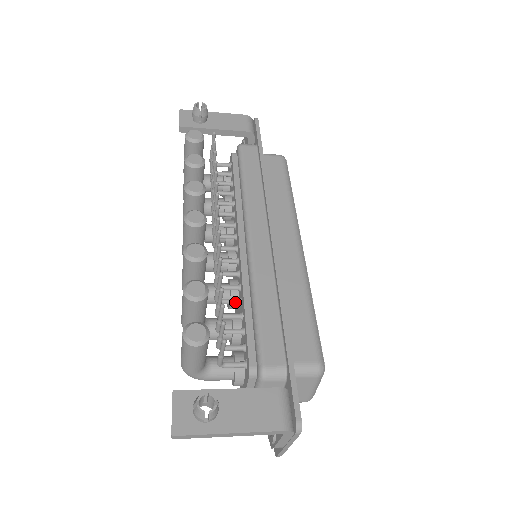
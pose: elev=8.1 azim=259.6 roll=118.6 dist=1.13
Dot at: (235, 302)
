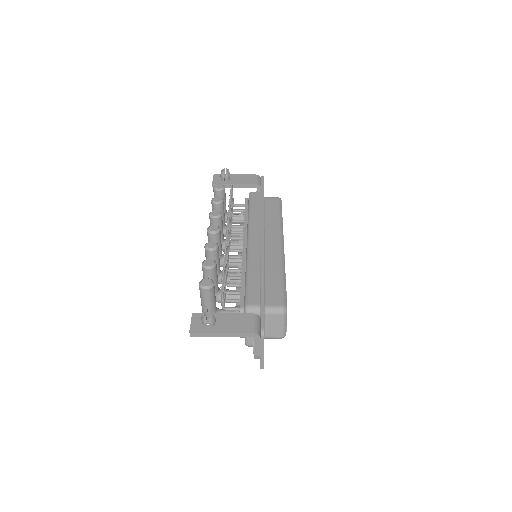
Dot at: (237, 278)
